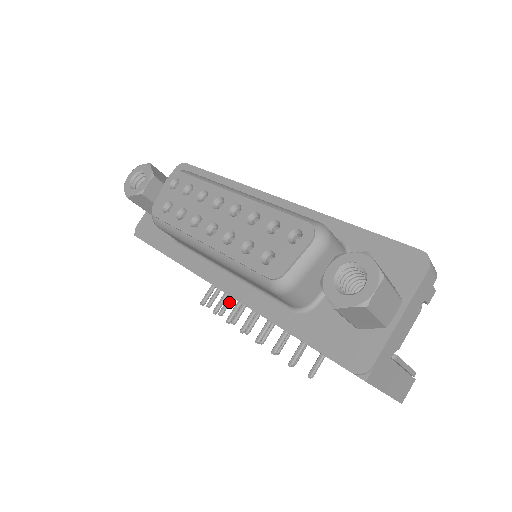
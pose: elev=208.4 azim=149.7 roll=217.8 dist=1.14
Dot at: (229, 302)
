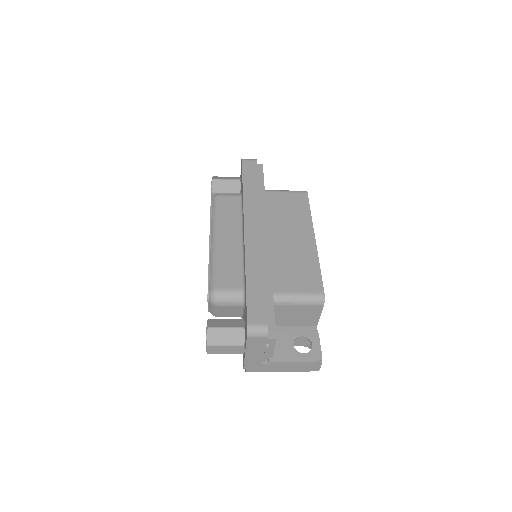
Dot at: occluded
